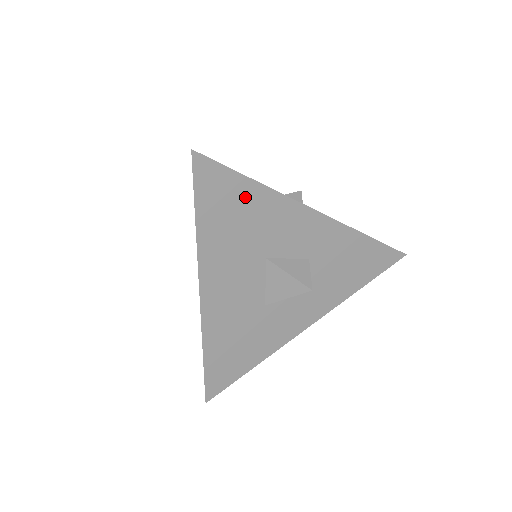
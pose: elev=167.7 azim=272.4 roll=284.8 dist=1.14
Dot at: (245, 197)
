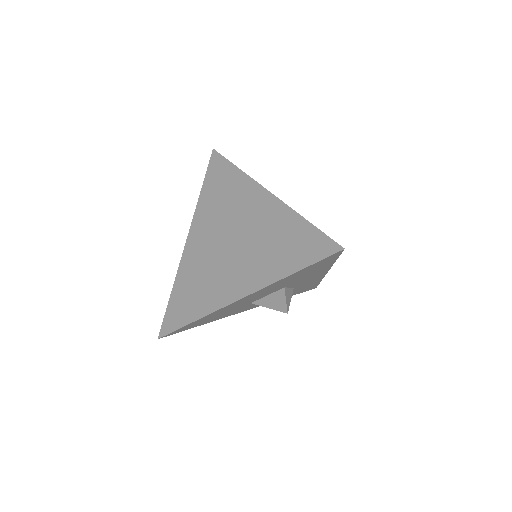
Dot at: occluded
